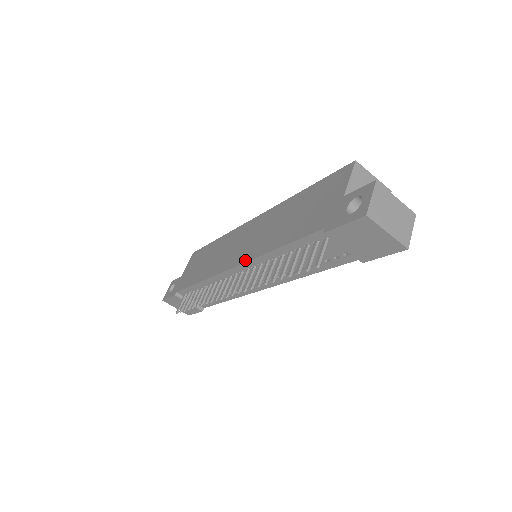
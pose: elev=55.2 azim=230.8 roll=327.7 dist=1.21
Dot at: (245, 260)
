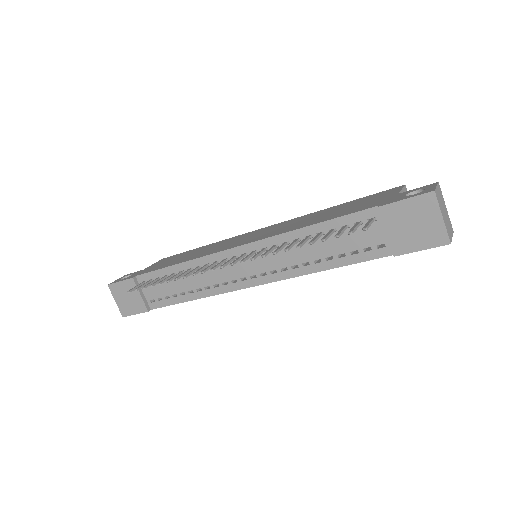
Dot at: (259, 239)
